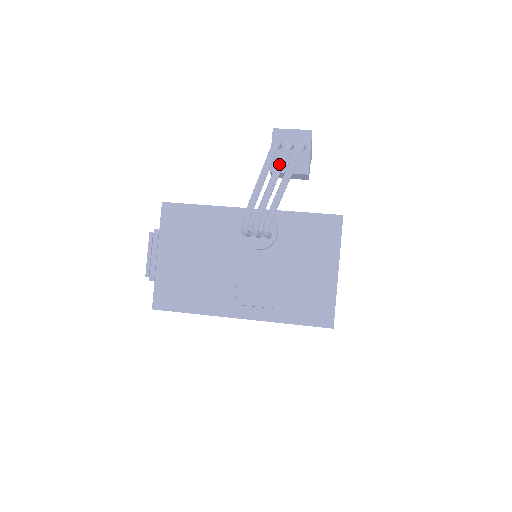
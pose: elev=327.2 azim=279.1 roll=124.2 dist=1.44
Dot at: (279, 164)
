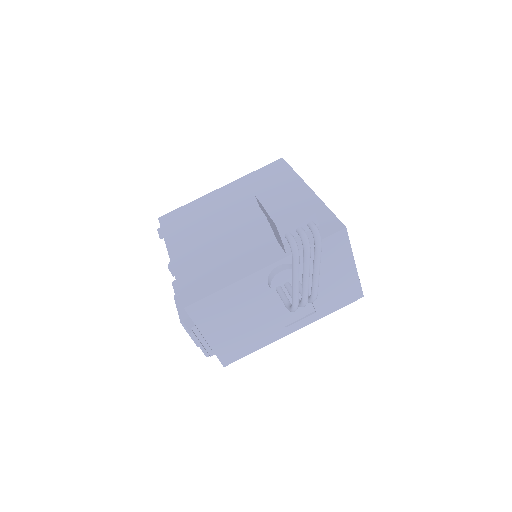
Dot at: (308, 264)
